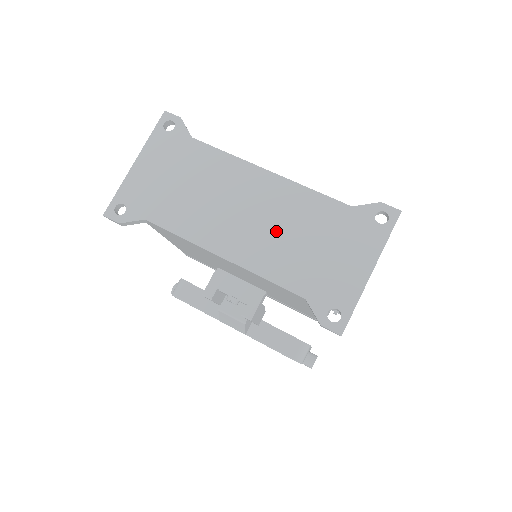
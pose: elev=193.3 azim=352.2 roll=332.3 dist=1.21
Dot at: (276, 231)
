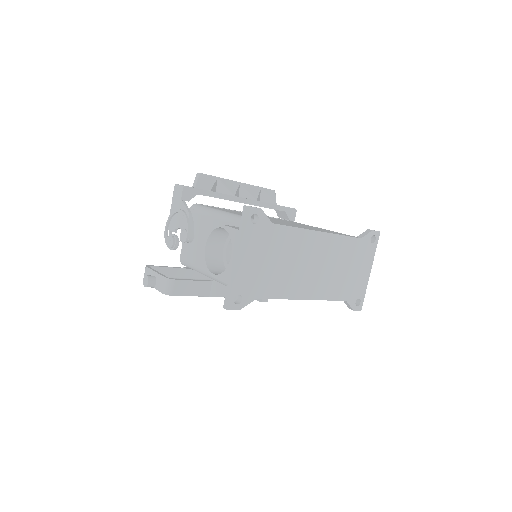
Dot at: (330, 270)
